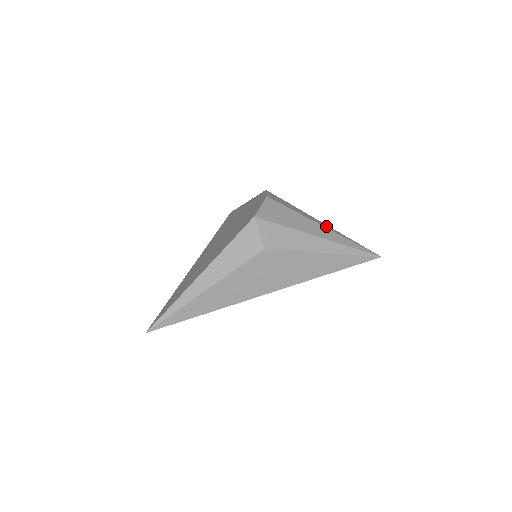
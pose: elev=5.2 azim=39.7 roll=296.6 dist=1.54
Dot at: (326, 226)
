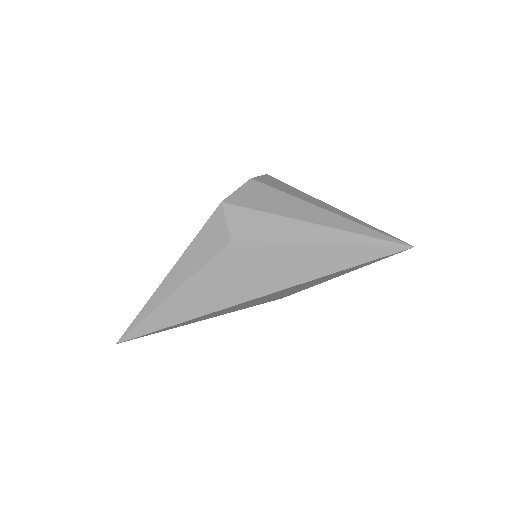
Dot at: (332, 210)
